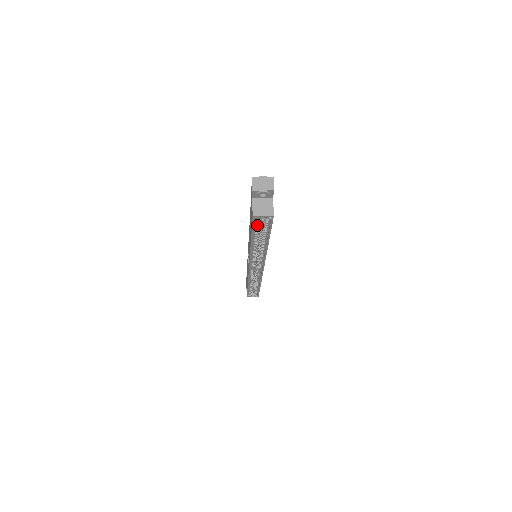
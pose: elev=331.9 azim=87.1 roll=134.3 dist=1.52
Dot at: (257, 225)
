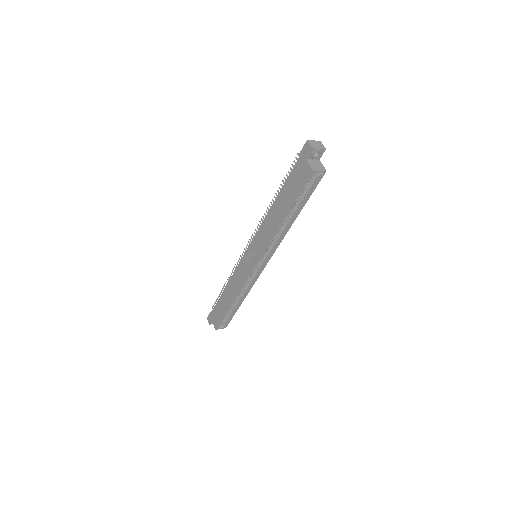
Dot at: occluded
